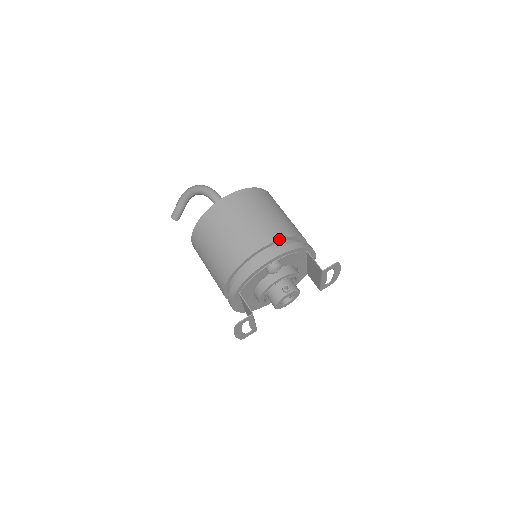
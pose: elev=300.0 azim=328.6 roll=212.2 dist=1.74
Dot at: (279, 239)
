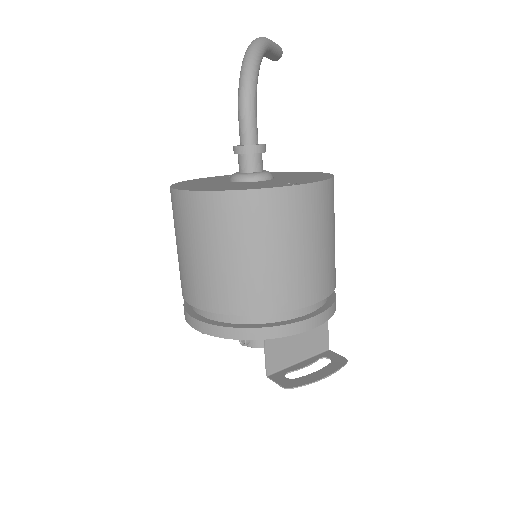
Dot at: (209, 311)
